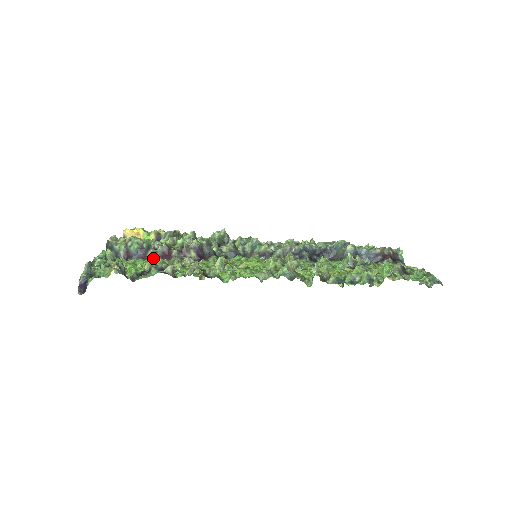
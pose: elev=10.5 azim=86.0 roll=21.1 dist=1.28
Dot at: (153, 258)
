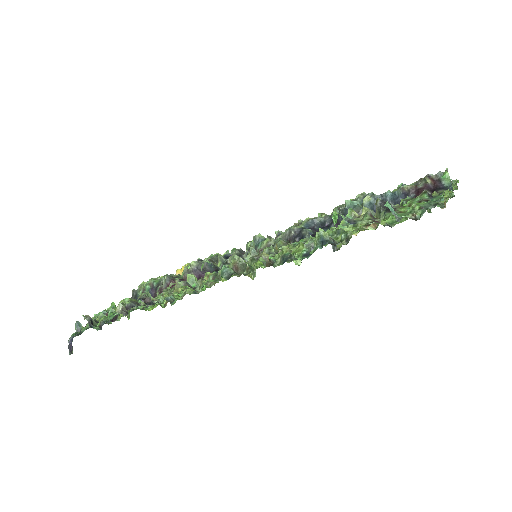
Dot at: occluded
